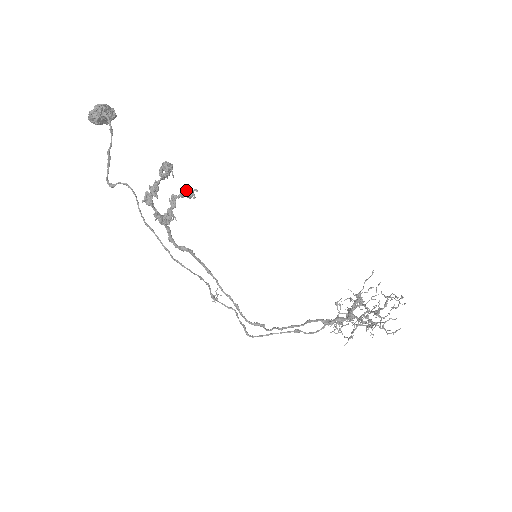
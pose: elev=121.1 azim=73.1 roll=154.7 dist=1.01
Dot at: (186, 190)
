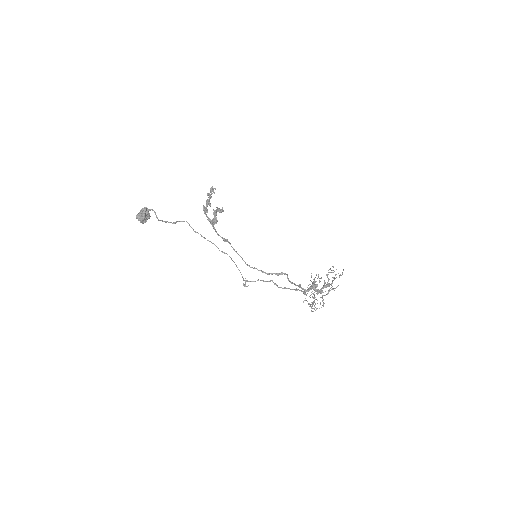
Dot at: (219, 208)
